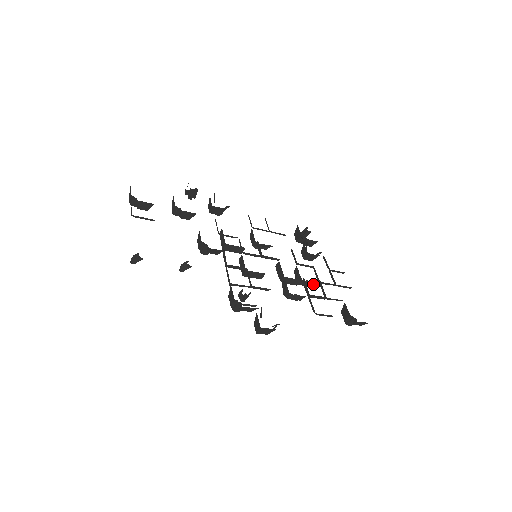
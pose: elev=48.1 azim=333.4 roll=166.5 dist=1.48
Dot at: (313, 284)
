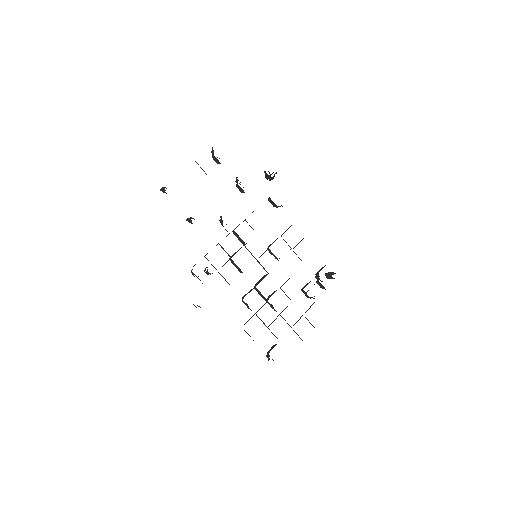
Dot at: (276, 311)
